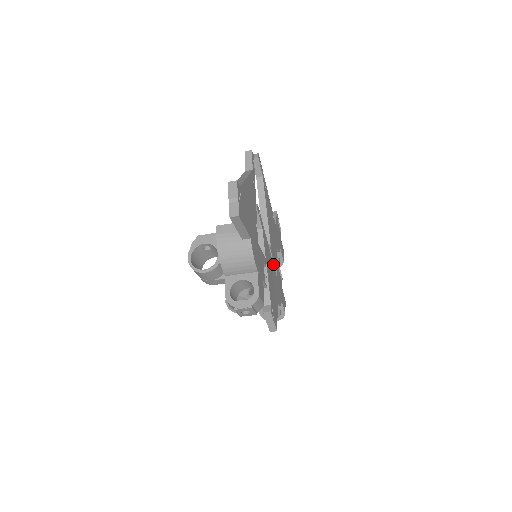
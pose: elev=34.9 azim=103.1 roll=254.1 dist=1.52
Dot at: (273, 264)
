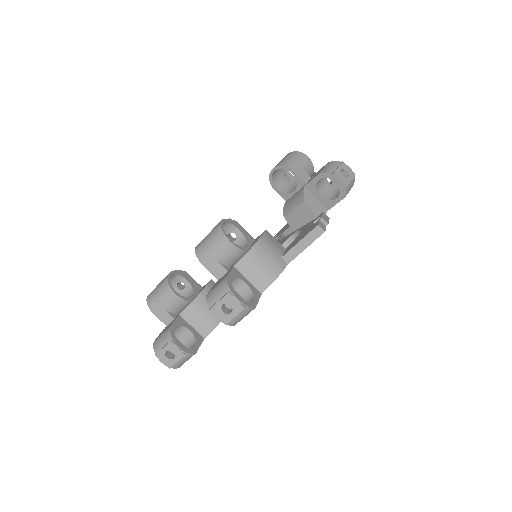
Dot at: occluded
